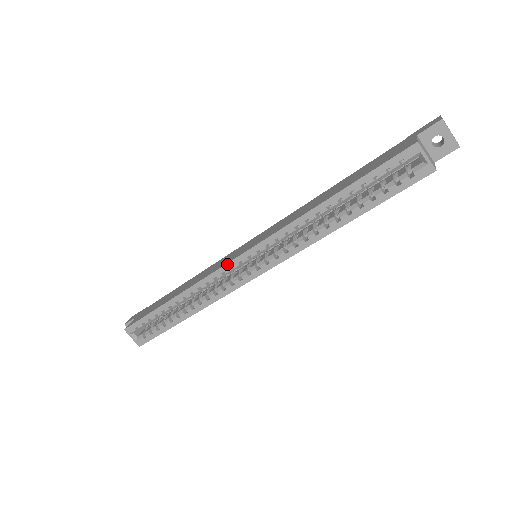
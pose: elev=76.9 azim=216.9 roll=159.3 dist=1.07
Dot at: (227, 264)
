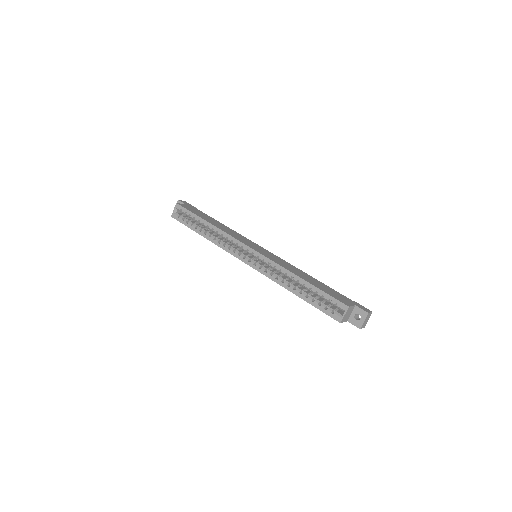
Dot at: (243, 243)
